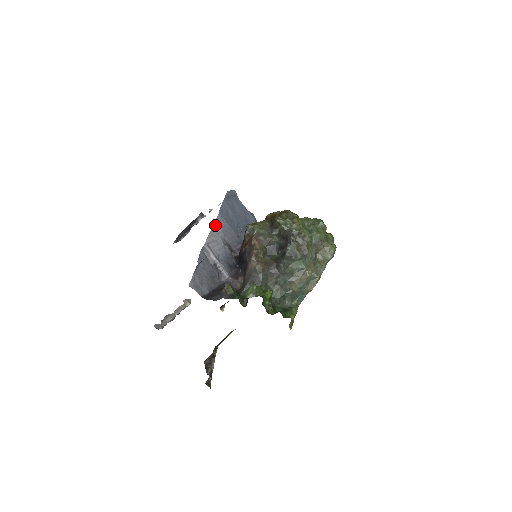
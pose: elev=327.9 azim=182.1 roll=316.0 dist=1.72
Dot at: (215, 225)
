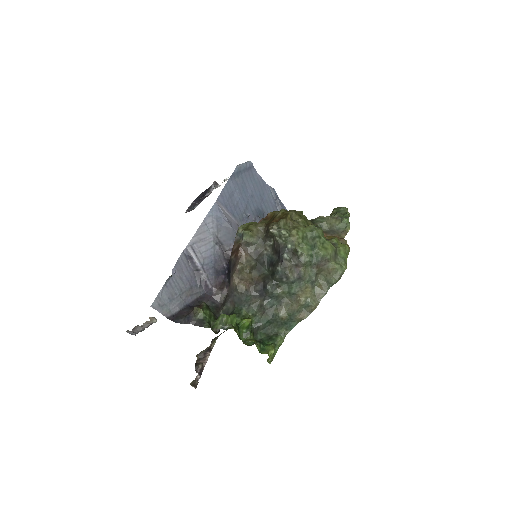
Dot at: (208, 218)
